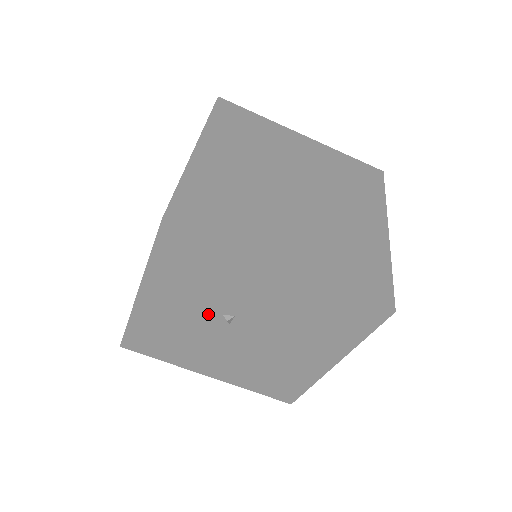
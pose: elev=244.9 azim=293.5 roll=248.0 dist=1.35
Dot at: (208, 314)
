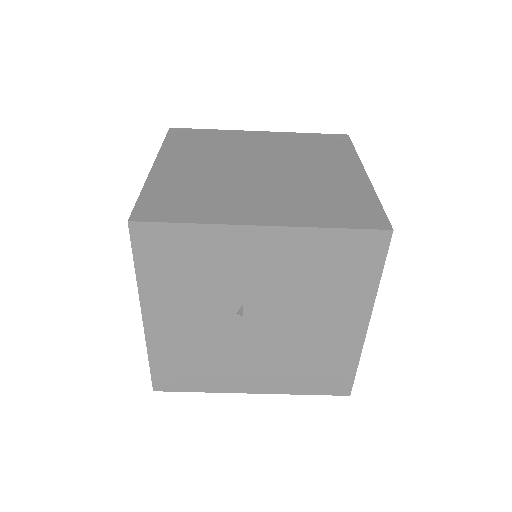
Dot at: (217, 314)
